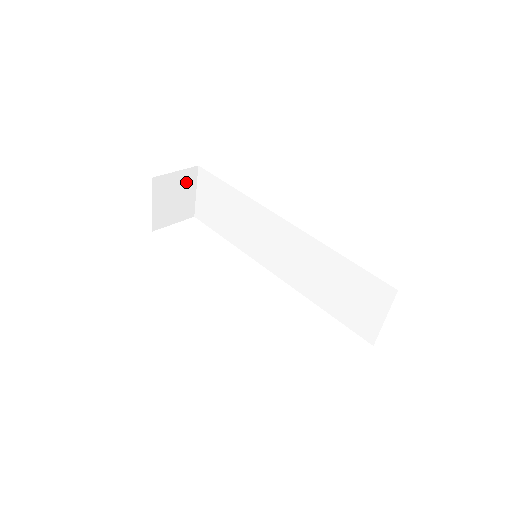
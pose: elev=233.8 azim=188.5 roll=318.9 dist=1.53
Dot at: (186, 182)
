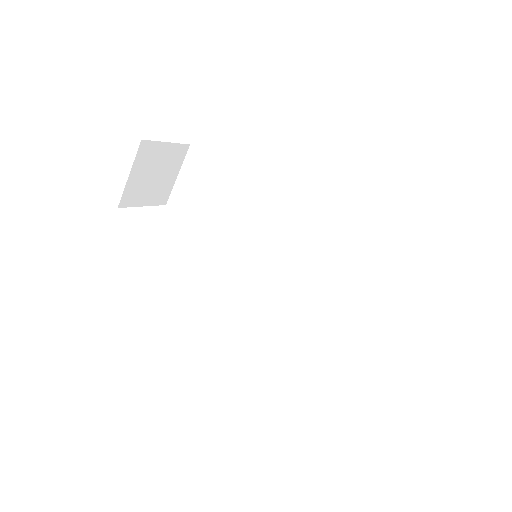
Dot at: (172, 160)
